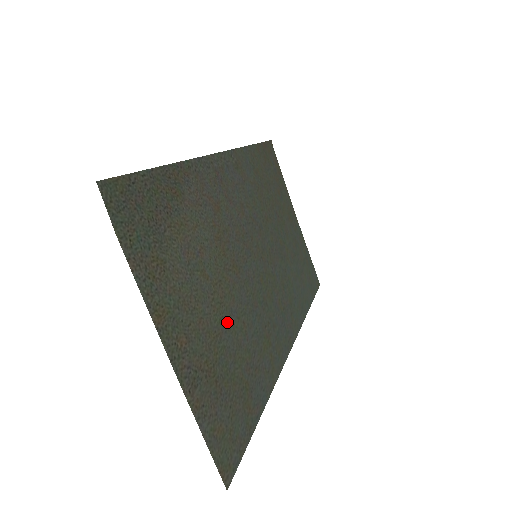
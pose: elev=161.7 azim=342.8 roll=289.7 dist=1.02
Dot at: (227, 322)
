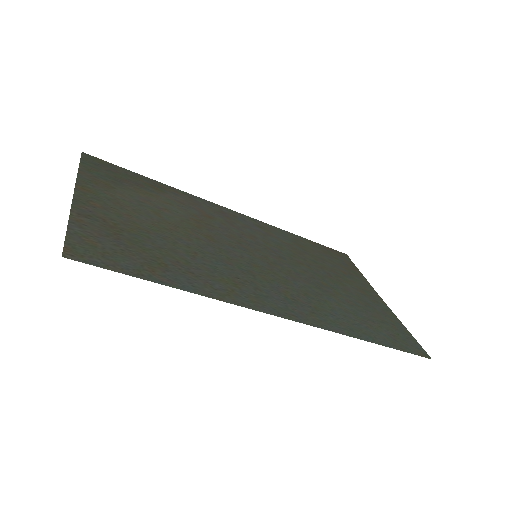
Dot at: (167, 237)
